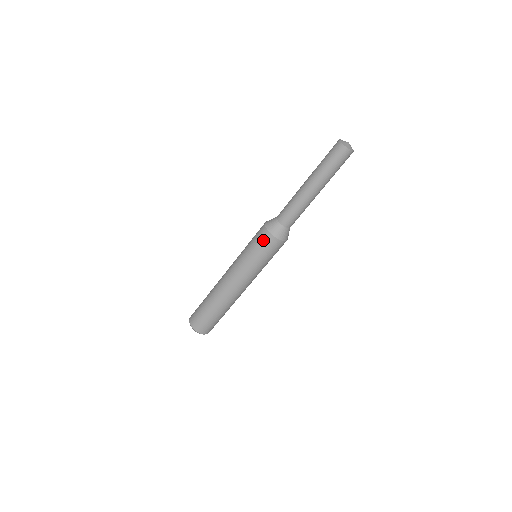
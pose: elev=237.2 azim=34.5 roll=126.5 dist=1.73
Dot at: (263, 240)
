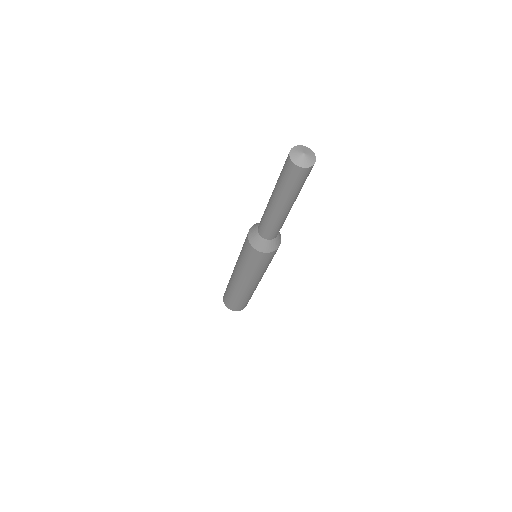
Dot at: (248, 250)
